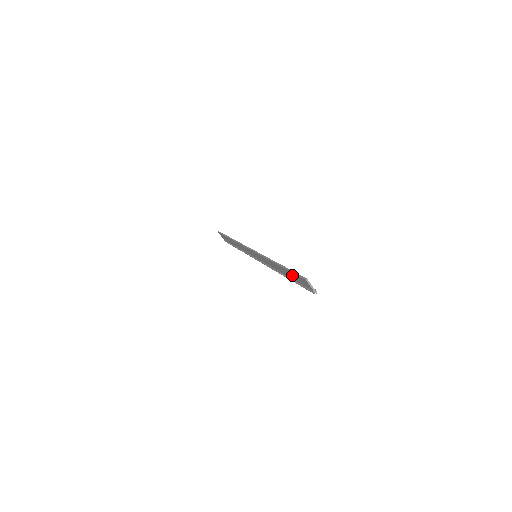
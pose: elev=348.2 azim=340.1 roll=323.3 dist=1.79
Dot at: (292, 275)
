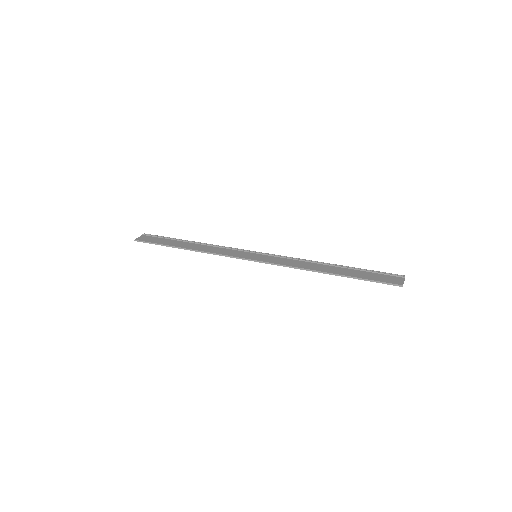
Dot at: (363, 277)
